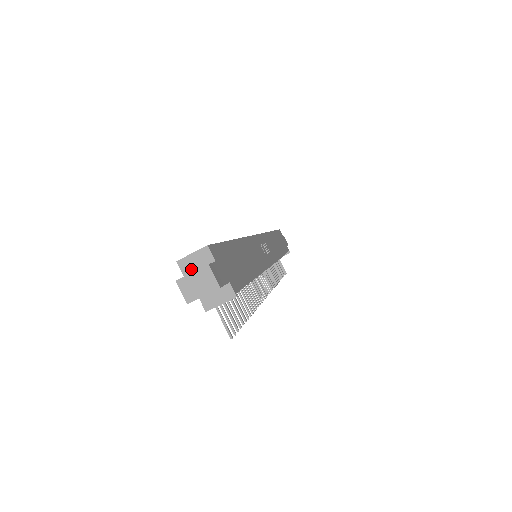
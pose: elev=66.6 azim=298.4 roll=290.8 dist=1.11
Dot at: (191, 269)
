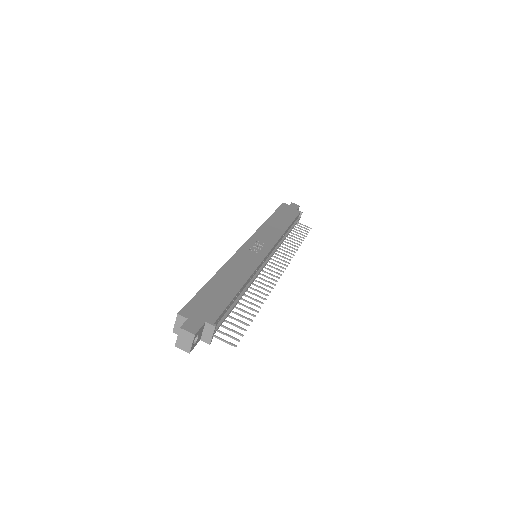
Dot at: occluded
